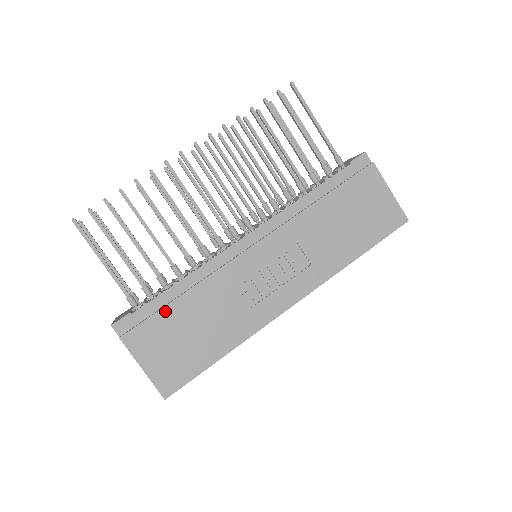
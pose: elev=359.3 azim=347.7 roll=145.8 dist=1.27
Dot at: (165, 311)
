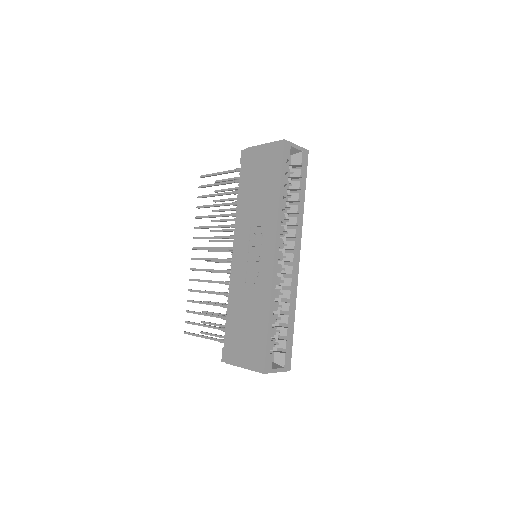
Dot at: (231, 329)
